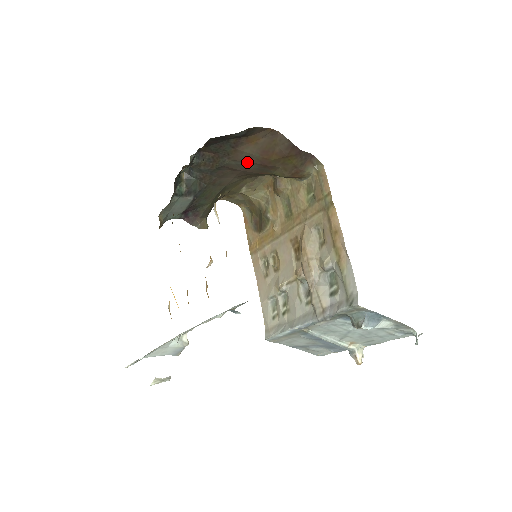
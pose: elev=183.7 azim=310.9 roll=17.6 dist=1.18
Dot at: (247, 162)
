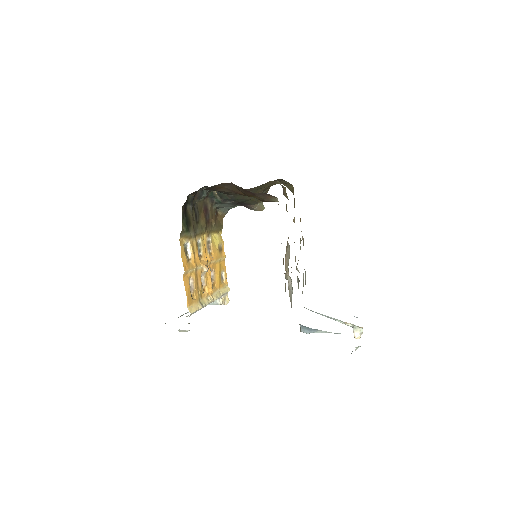
Dot at: occluded
